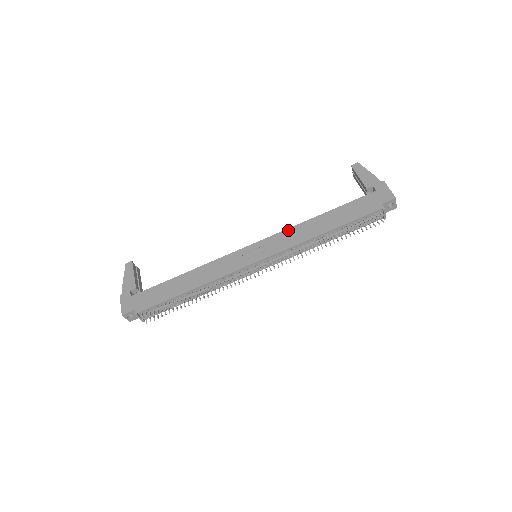
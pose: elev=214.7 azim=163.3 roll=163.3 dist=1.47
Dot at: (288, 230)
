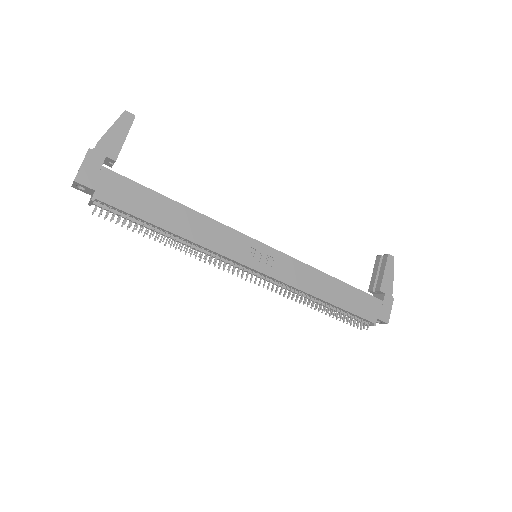
Dot at: (303, 265)
